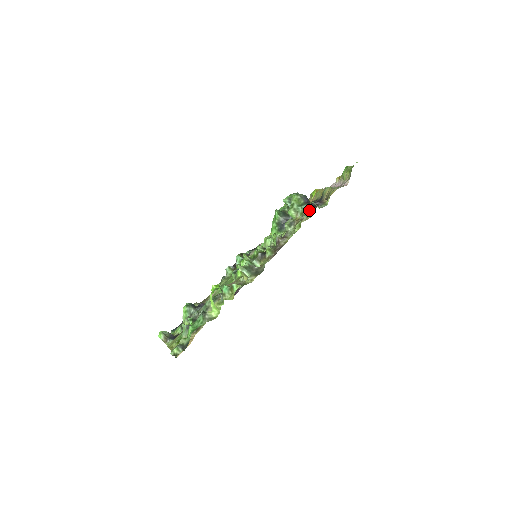
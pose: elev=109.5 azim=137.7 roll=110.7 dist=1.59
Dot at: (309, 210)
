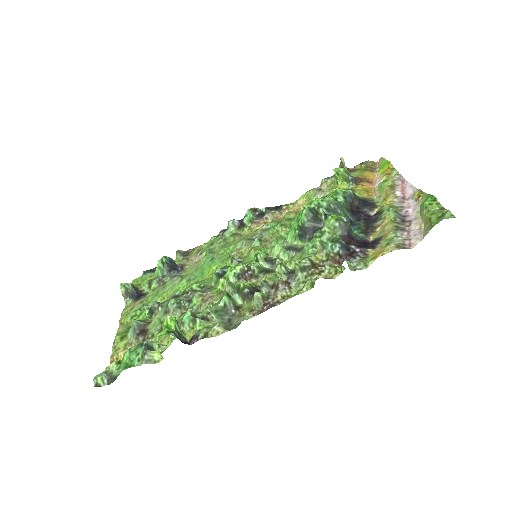
Dot at: (340, 257)
